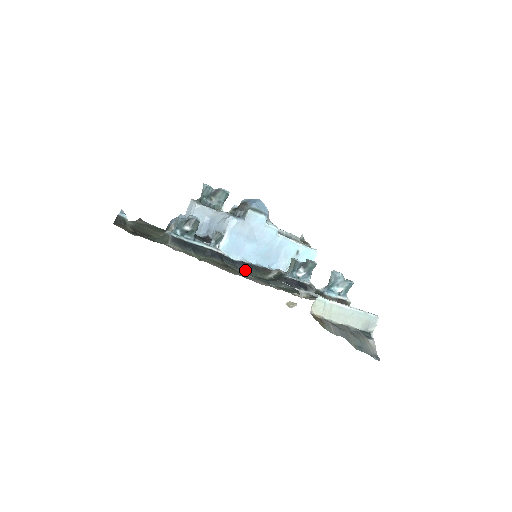
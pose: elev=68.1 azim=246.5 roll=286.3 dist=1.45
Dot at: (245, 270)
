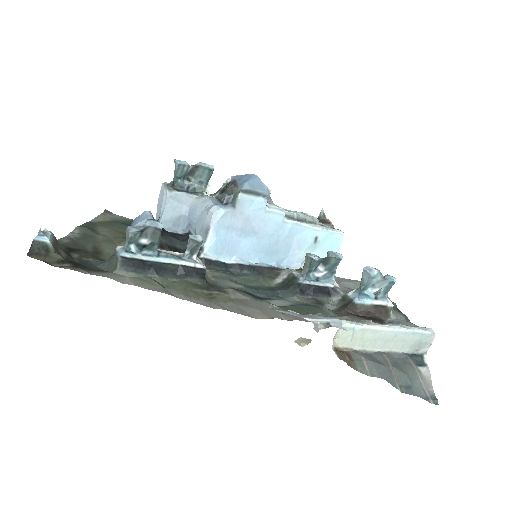
Dot at: (243, 277)
